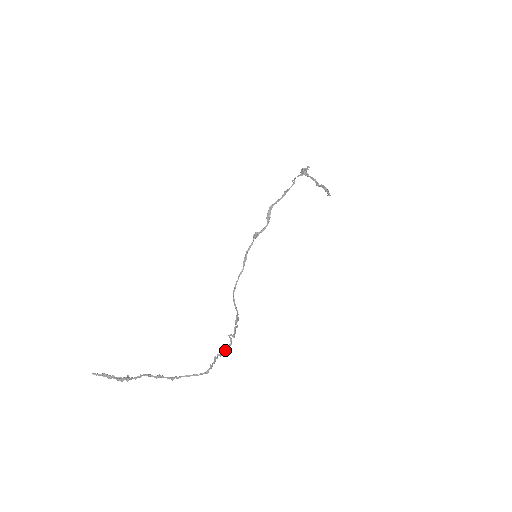
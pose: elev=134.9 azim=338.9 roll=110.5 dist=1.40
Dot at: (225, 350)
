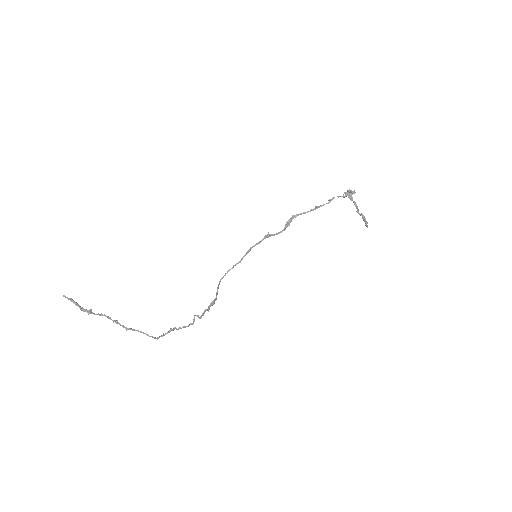
Dot at: (183, 327)
